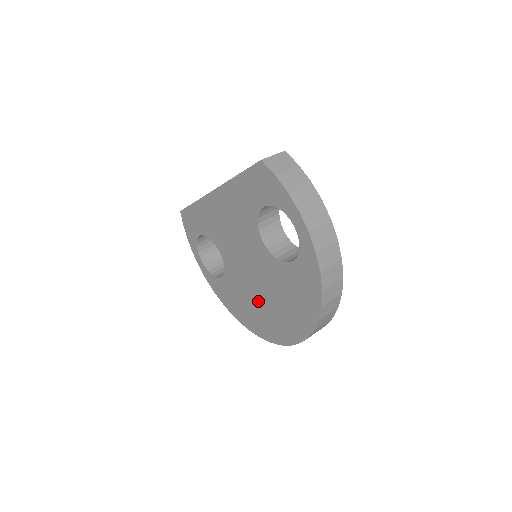
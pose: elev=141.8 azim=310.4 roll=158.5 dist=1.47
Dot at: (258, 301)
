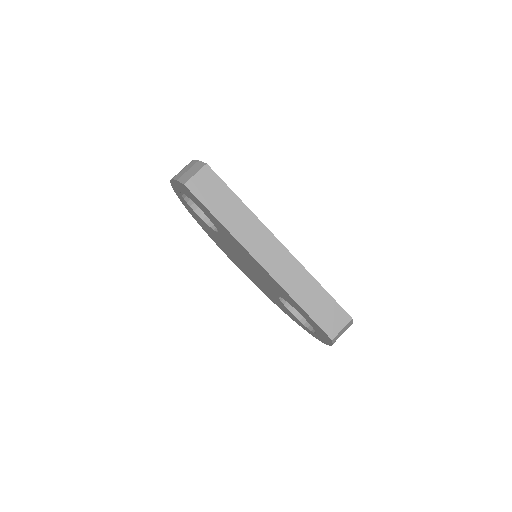
Dot at: (234, 258)
